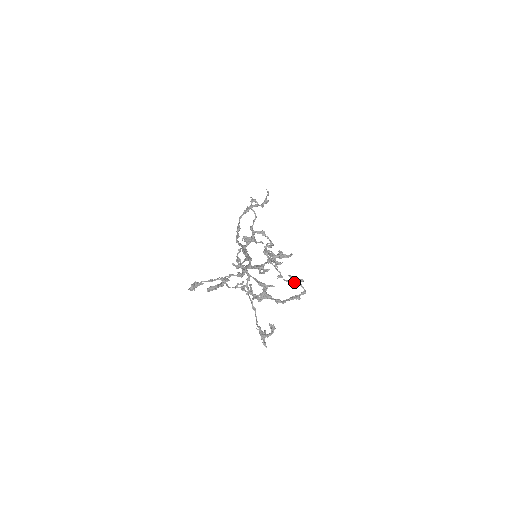
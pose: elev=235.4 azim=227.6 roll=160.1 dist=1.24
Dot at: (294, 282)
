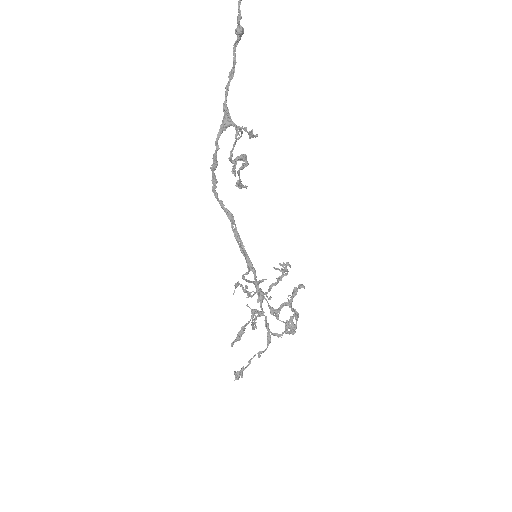
Dot at: occluded
